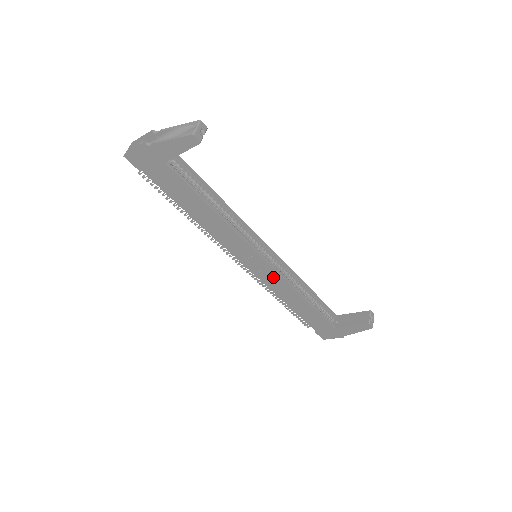
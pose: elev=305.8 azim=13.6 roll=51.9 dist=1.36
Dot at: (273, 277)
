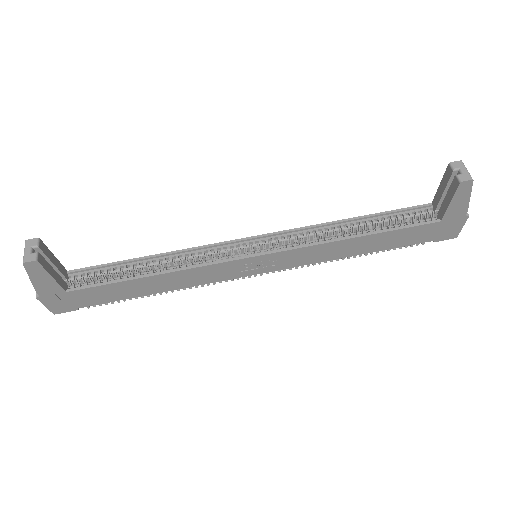
Dot at: (294, 256)
